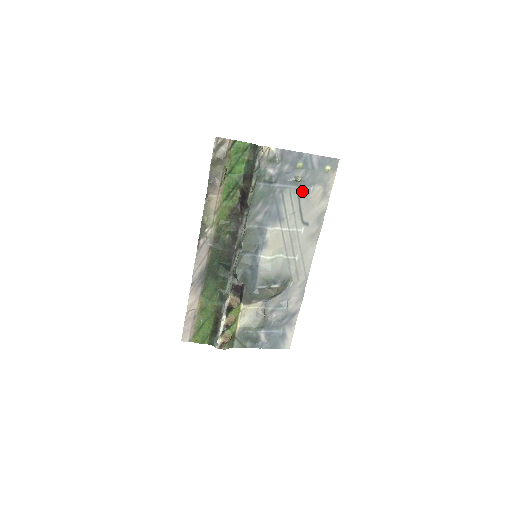
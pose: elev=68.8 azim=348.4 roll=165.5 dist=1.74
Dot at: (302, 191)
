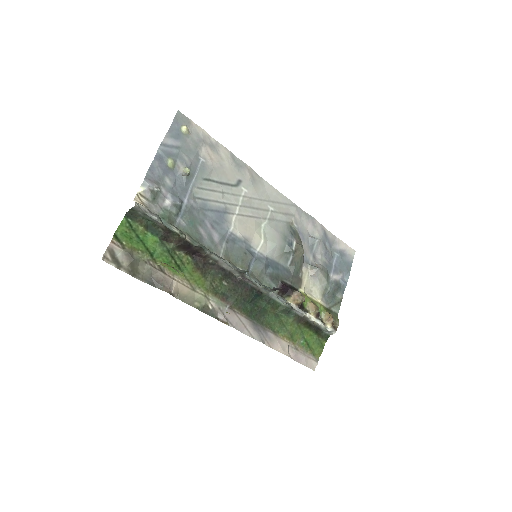
Dot at: (201, 173)
